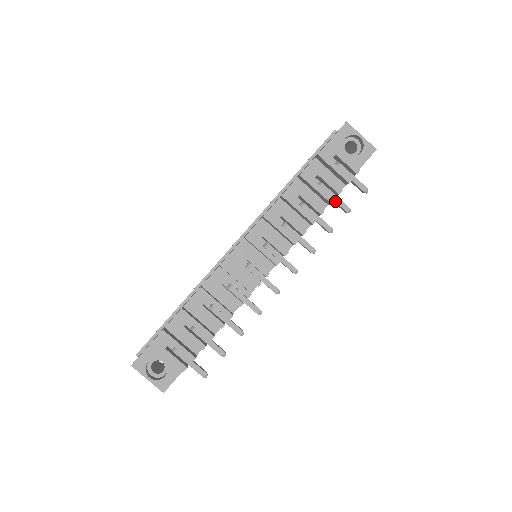
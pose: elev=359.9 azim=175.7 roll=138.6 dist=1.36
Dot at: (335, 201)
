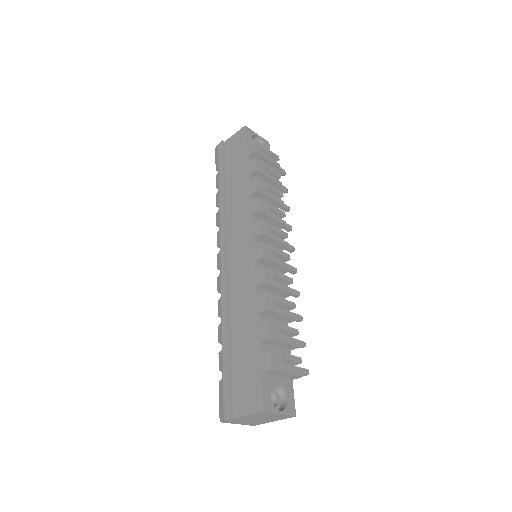
Dot at: occluded
